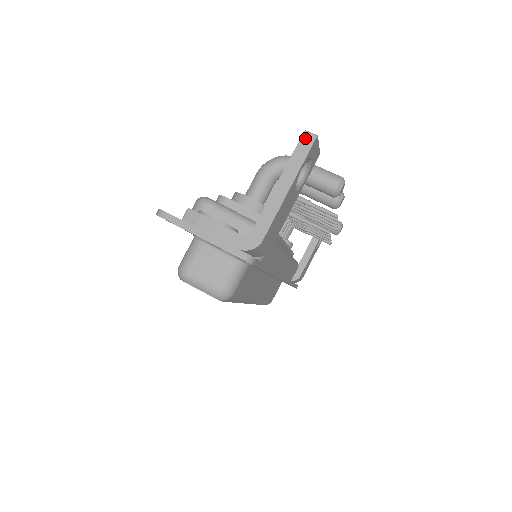
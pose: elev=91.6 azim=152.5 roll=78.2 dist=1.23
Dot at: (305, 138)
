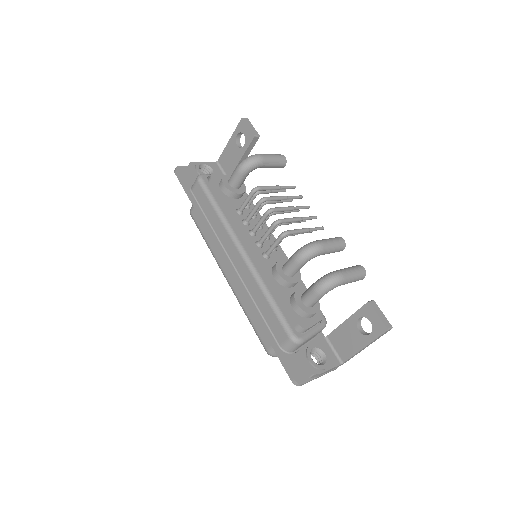
Dot at: (386, 332)
